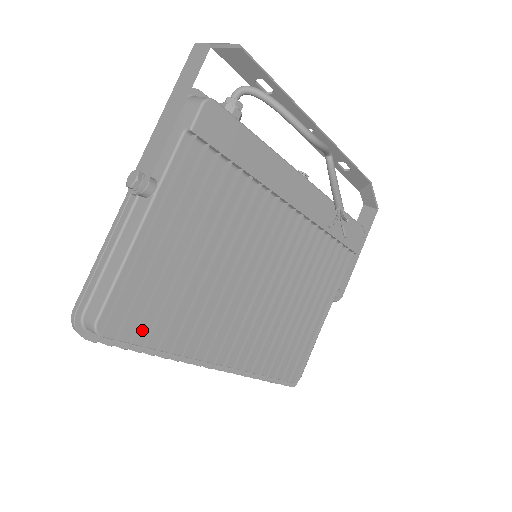
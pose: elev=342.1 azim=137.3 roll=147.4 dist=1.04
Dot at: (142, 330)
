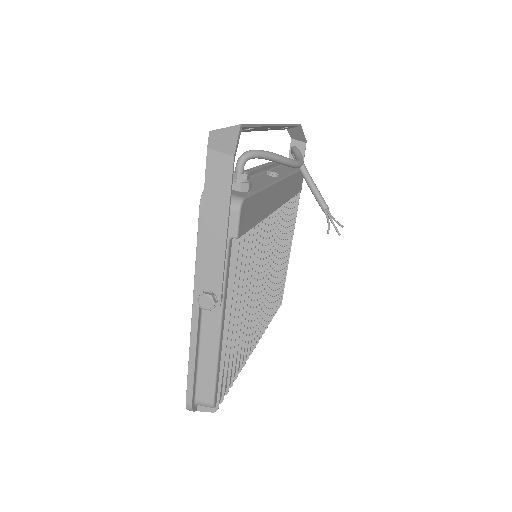
Dot at: (229, 377)
